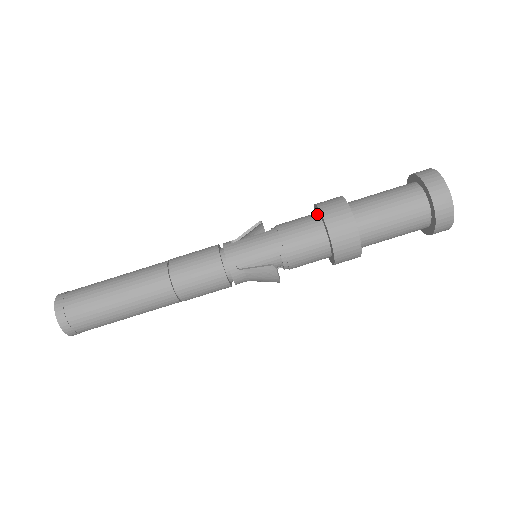
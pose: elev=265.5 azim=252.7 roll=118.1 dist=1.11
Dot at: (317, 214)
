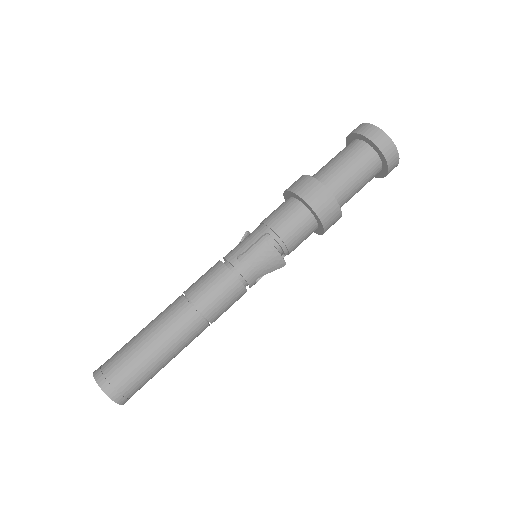
Dot at: occluded
